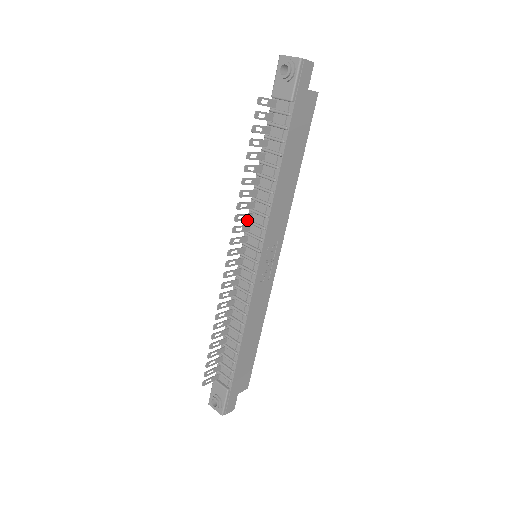
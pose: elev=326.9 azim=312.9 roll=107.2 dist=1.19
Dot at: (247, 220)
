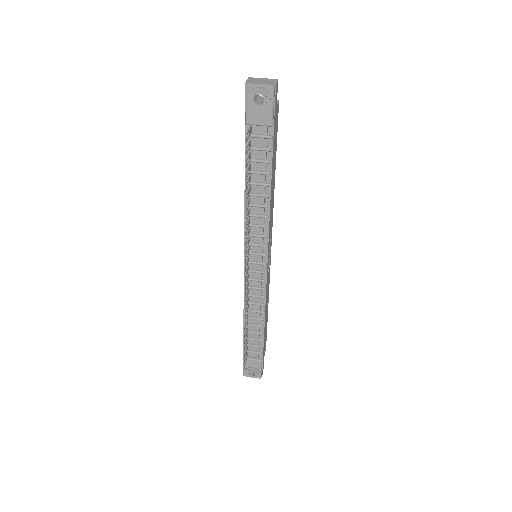
Dot at: occluded
